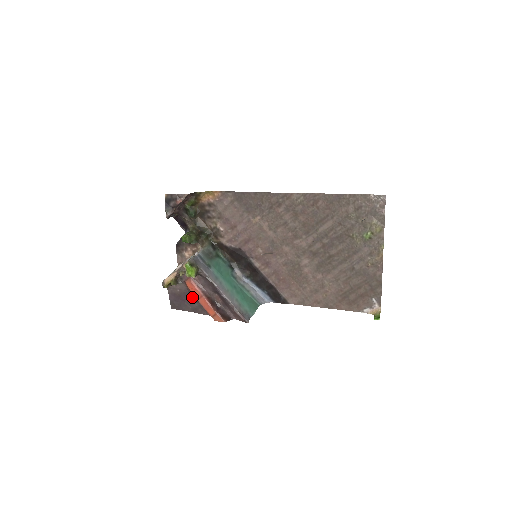
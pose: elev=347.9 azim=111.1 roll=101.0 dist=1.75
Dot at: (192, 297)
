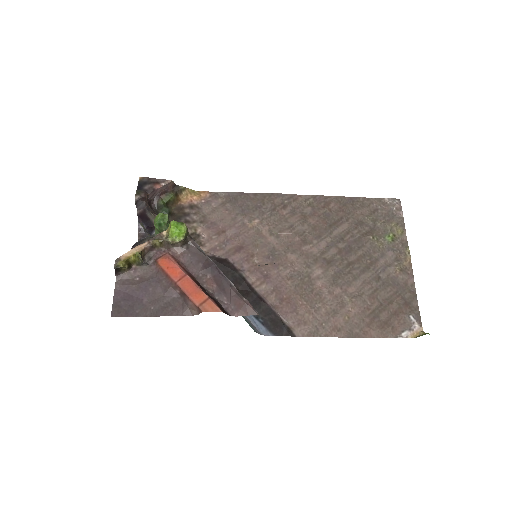
Dot at: (161, 287)
